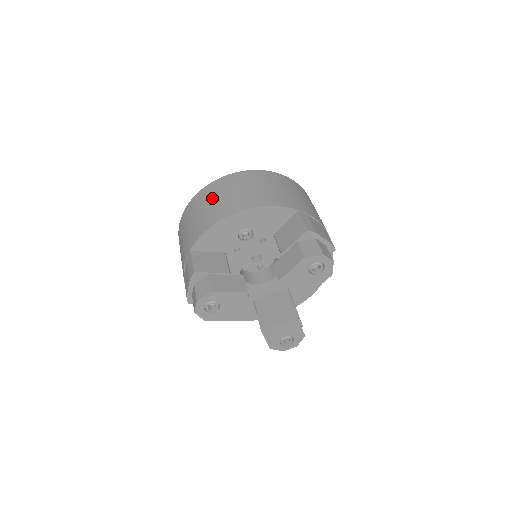
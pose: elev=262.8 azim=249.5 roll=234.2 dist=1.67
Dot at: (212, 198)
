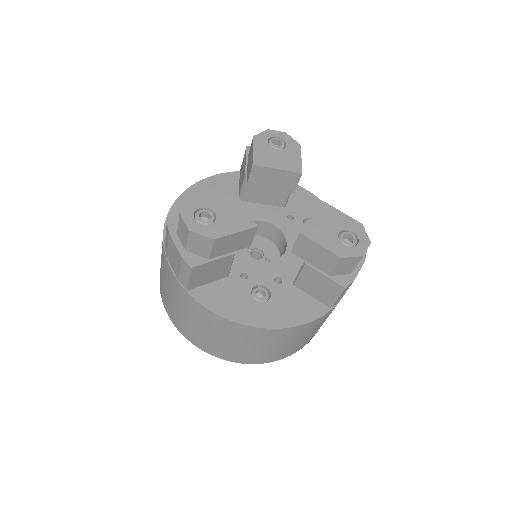
Dot at: occluded
